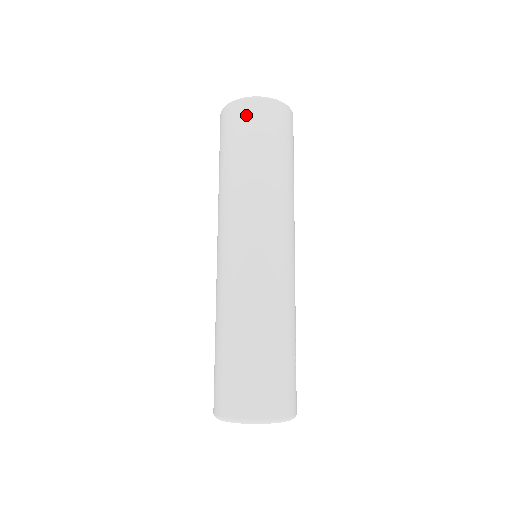
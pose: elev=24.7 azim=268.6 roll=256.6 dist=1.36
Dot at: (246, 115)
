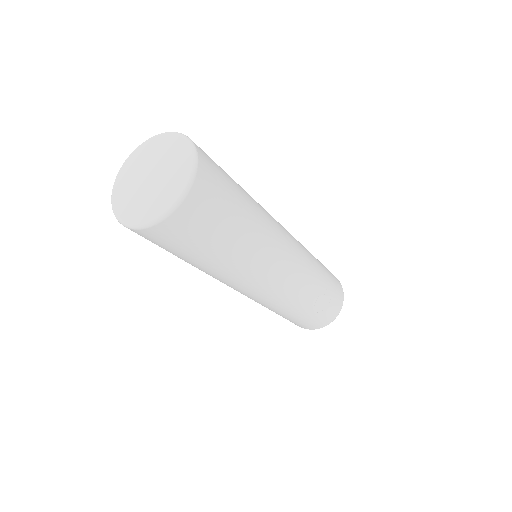
Dot at: occluded
